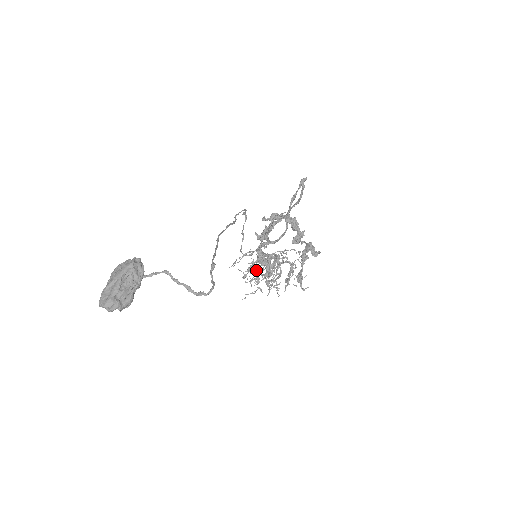
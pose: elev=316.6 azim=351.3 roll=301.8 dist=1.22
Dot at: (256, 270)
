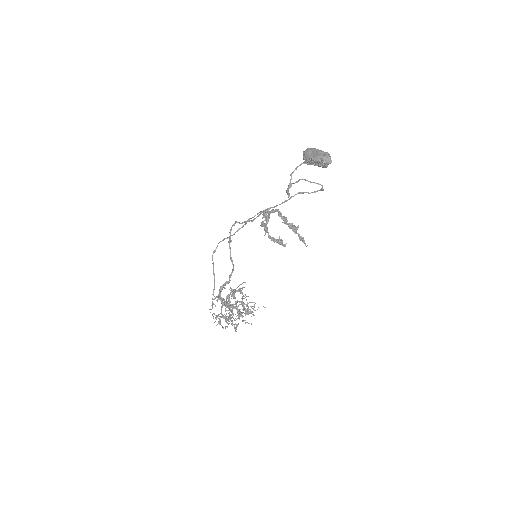
Dot at: (231, 305)
